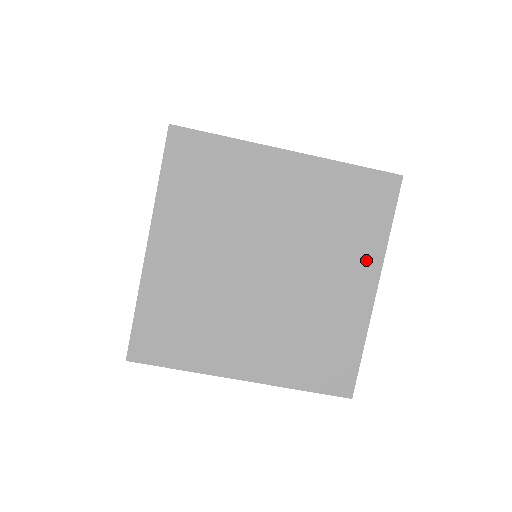
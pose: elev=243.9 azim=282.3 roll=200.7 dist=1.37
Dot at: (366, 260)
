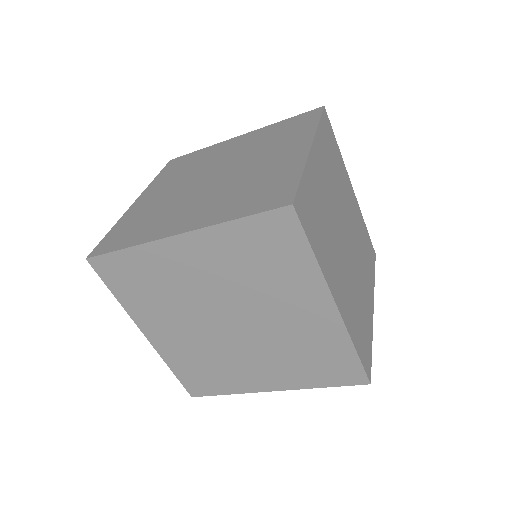
Dot at: (309, 288)
